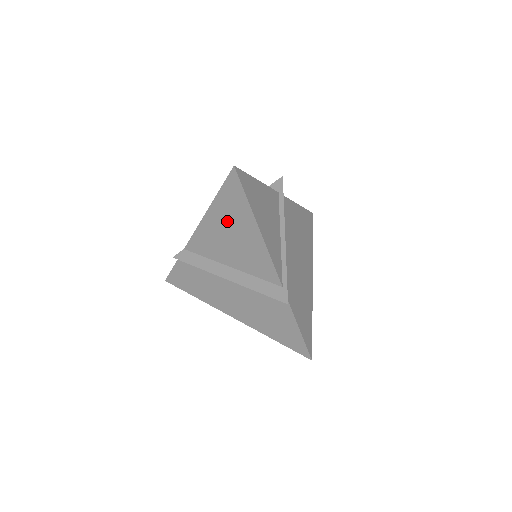
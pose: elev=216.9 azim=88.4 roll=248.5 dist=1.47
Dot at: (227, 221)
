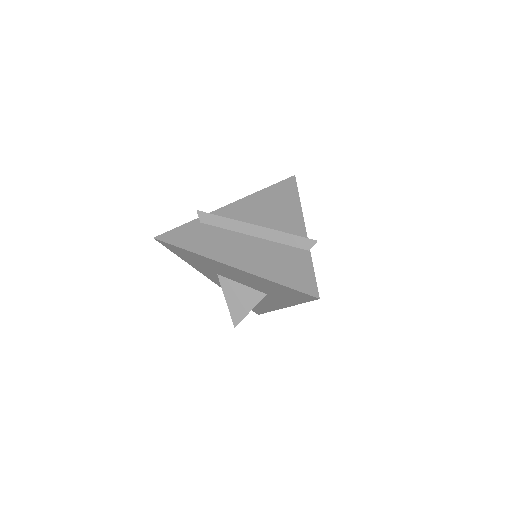
Dot at: (271, 199)
